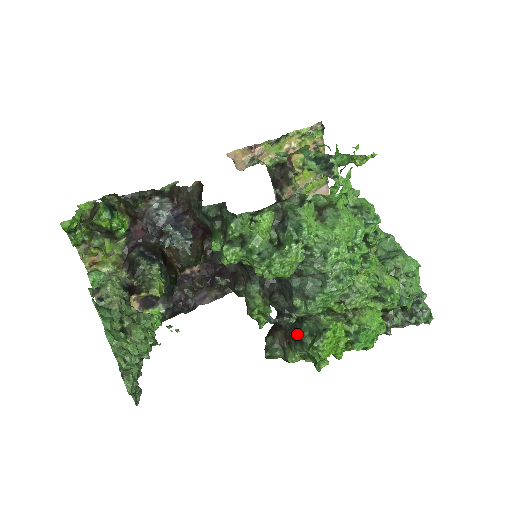
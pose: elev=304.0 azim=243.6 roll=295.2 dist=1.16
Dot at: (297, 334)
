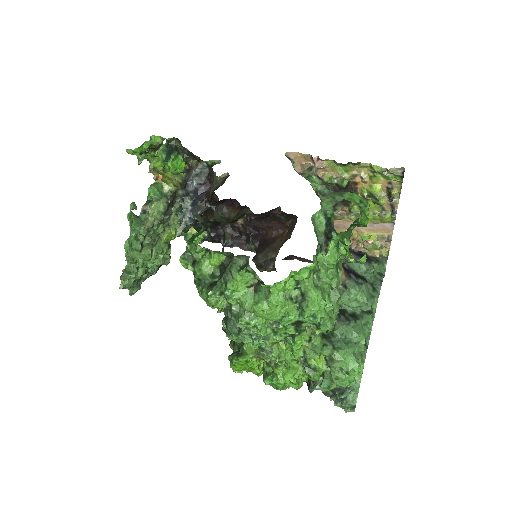
Dot at: occluded
